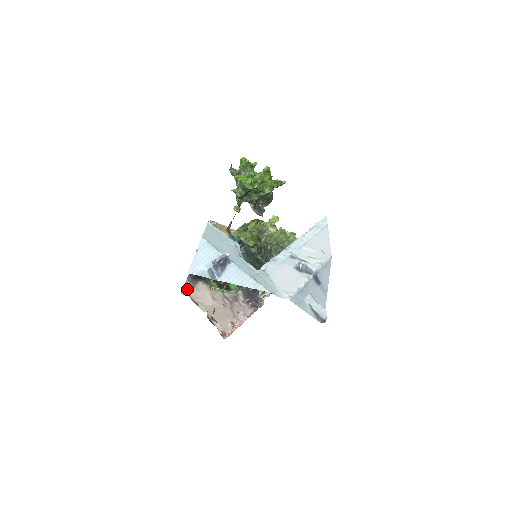
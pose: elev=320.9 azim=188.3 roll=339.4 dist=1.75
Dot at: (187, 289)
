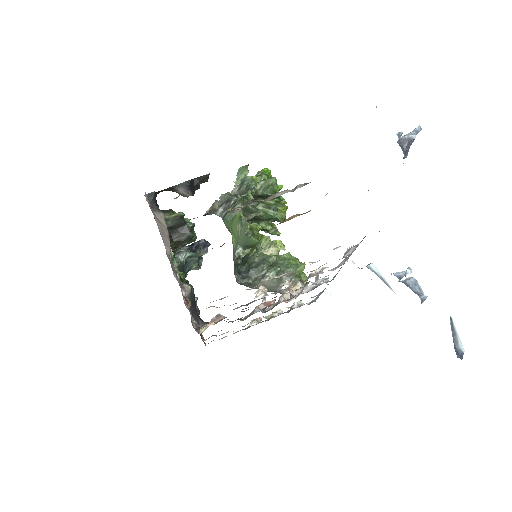
Dot at: occluded
